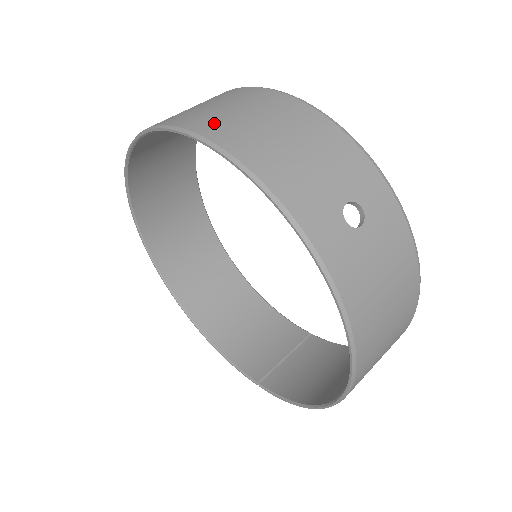
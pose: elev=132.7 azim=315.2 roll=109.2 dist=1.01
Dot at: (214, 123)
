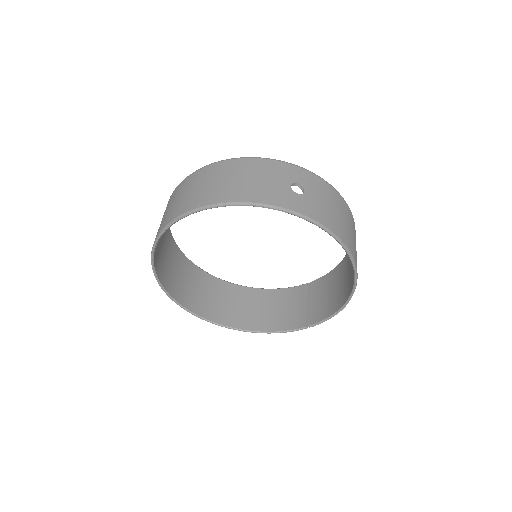
Dot at: (203, 197)
